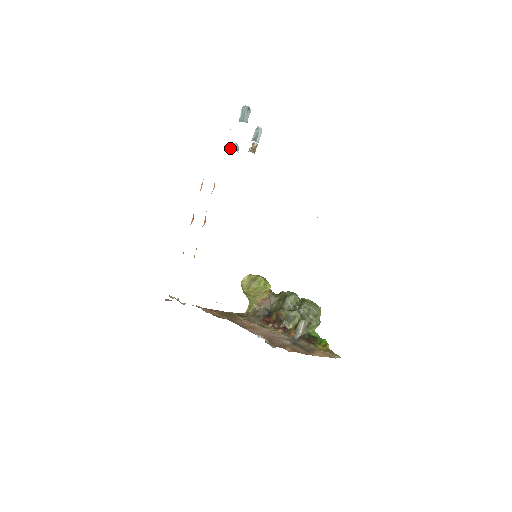
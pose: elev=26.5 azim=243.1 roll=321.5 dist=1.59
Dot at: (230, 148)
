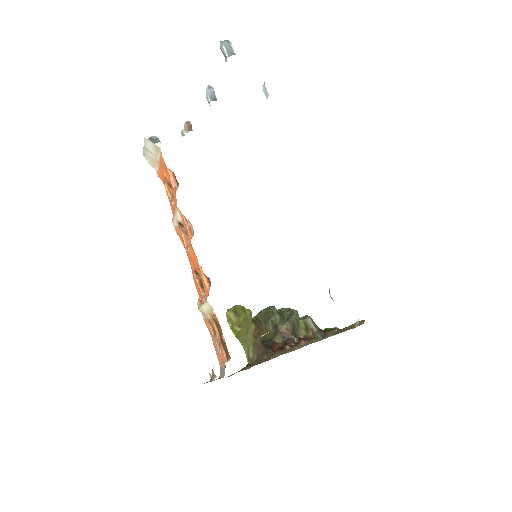
Dot at: (152, 142)
